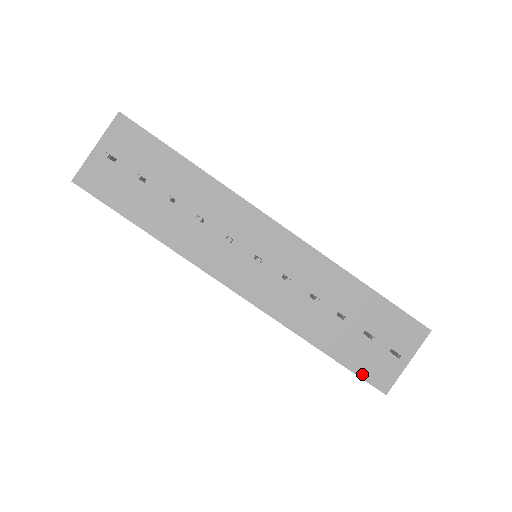
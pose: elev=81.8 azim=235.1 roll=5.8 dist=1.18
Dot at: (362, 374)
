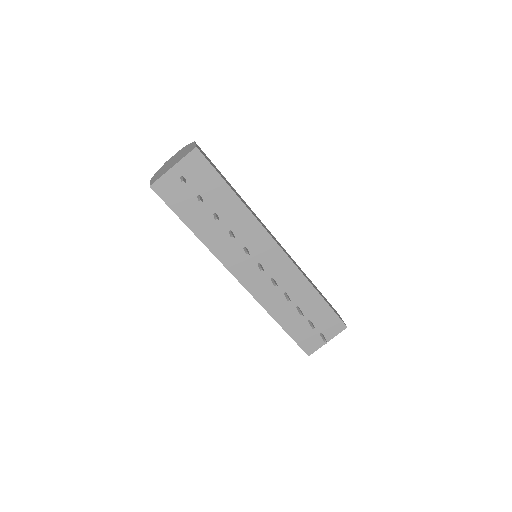
Dot at: (299, 343)
